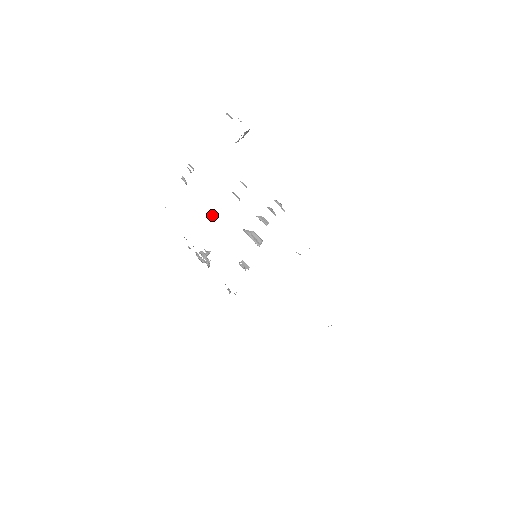
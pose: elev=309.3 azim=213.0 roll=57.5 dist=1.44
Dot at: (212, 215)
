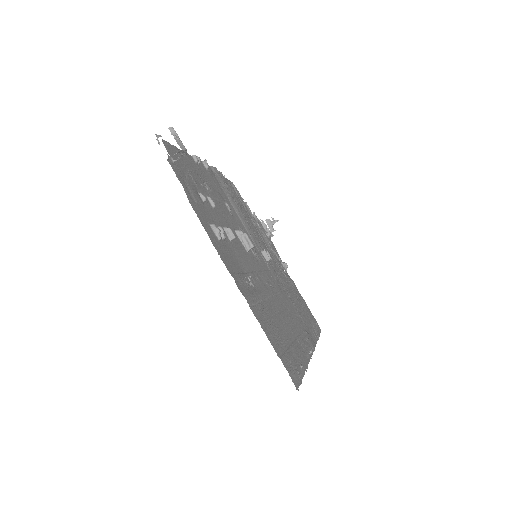
Dot at: (226, 204)
